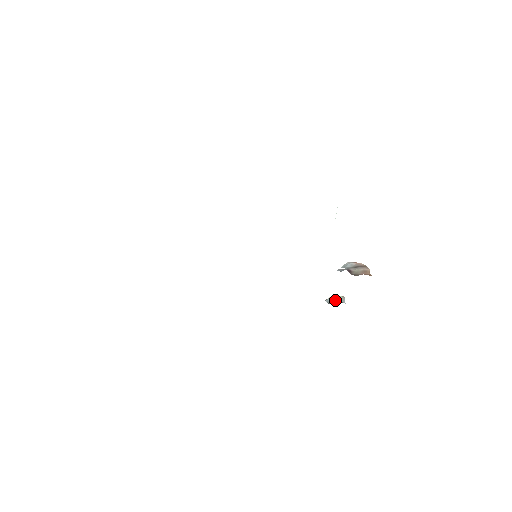
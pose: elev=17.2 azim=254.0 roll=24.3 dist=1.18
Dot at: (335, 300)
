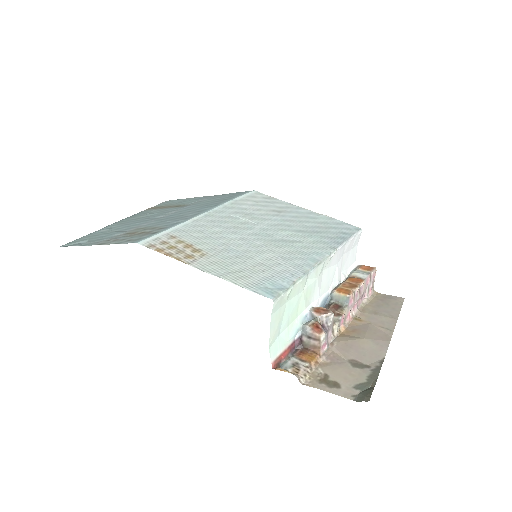
Dot at: (338, 298)
